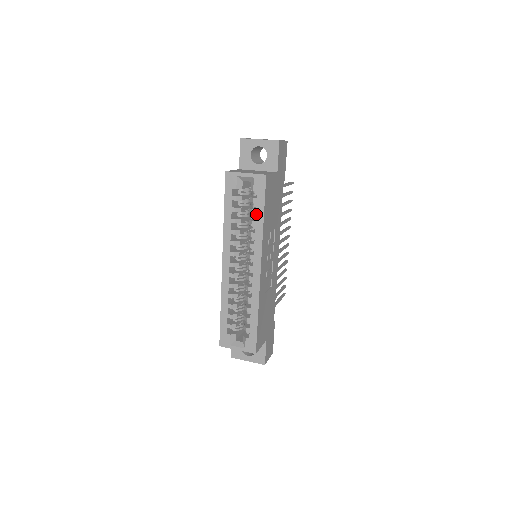
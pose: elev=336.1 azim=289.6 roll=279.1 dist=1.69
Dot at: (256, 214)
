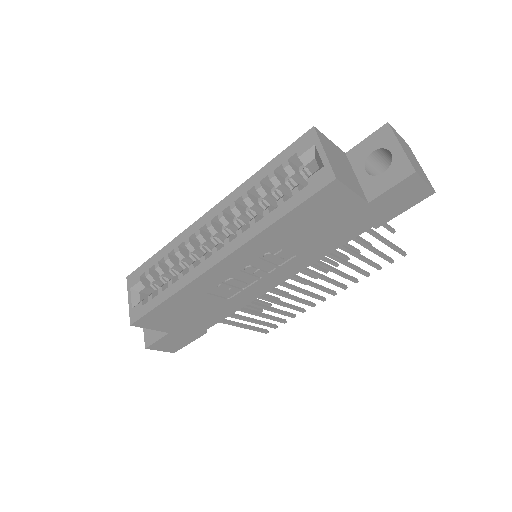
Dot at: (279, 206)
